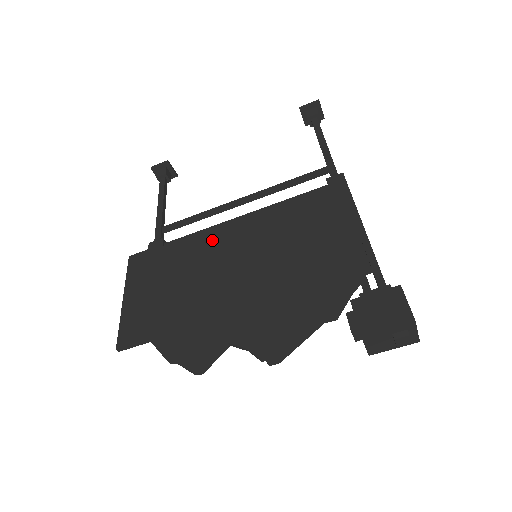
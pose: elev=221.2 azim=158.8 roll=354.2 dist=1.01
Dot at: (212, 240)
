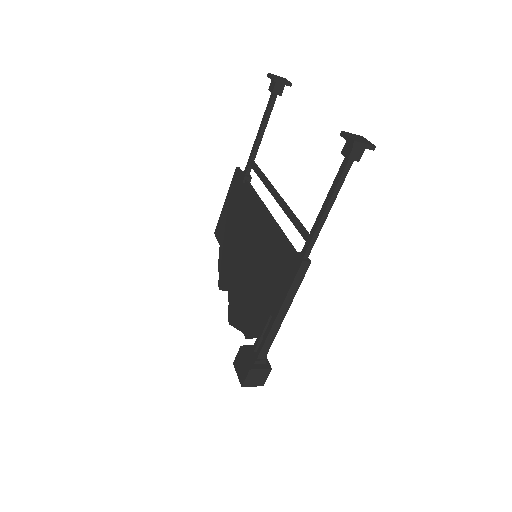
Dot at: (253, 213)
